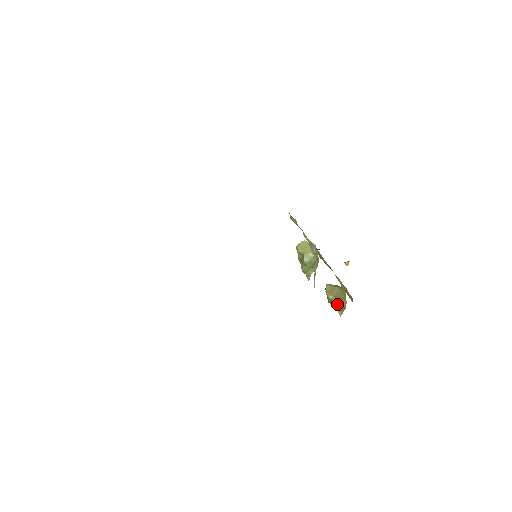
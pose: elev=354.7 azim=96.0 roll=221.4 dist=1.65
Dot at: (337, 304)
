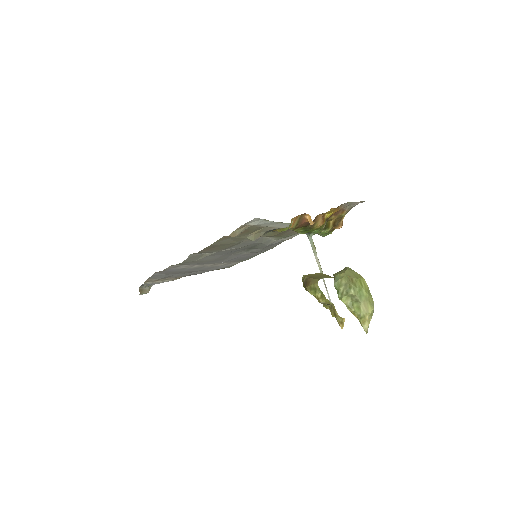
Dot at: (306, 283)
